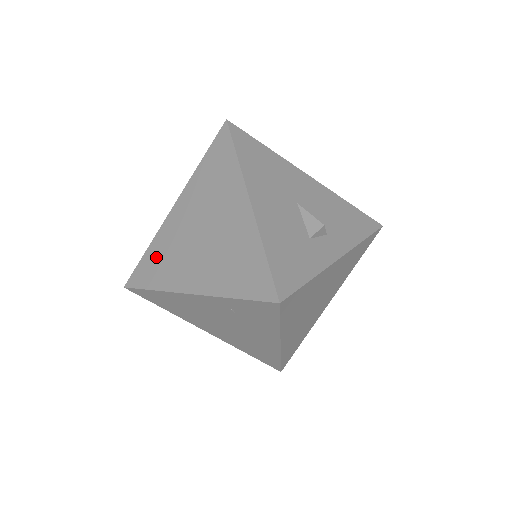
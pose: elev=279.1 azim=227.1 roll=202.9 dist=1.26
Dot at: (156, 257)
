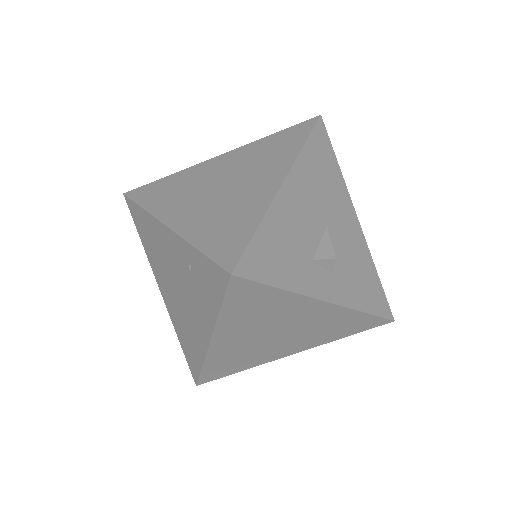
Dot at: (169, 185)
